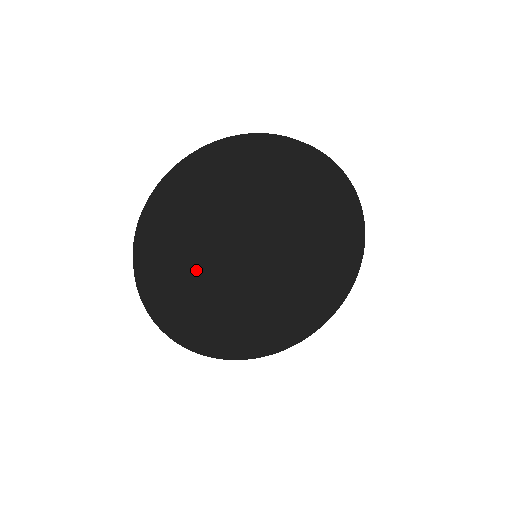
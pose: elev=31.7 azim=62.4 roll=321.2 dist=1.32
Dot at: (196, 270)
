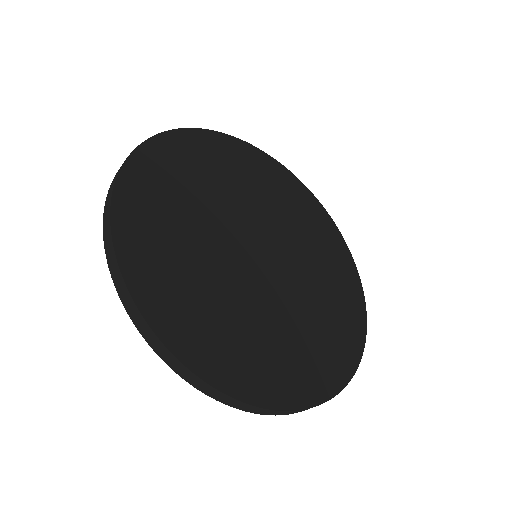
Dot at: (190, 233)
